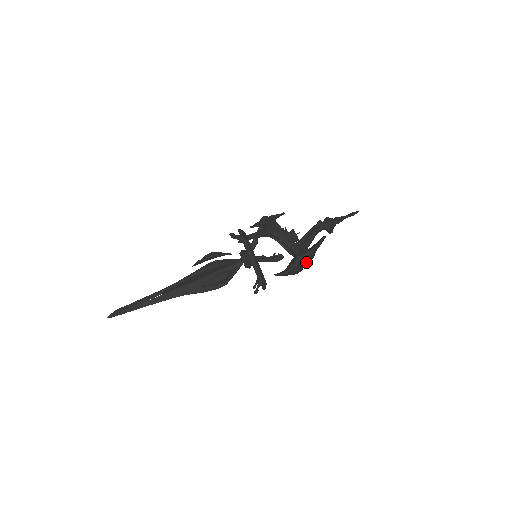
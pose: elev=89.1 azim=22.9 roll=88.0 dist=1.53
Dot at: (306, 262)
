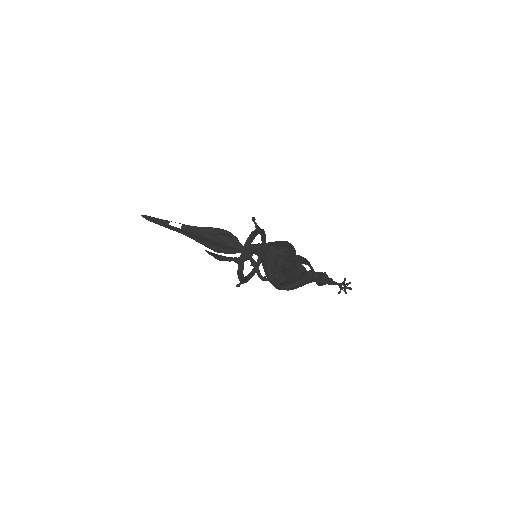
Dot at: occluded
